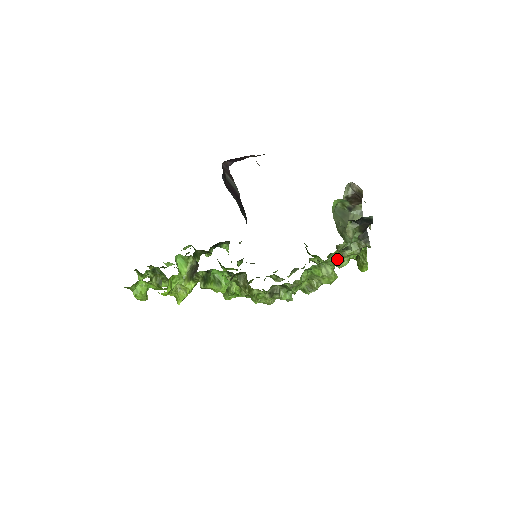
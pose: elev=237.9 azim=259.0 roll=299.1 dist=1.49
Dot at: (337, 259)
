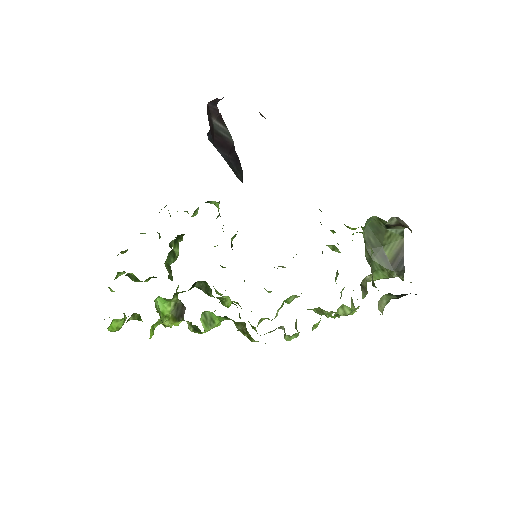
Dot at: (359, 306)
